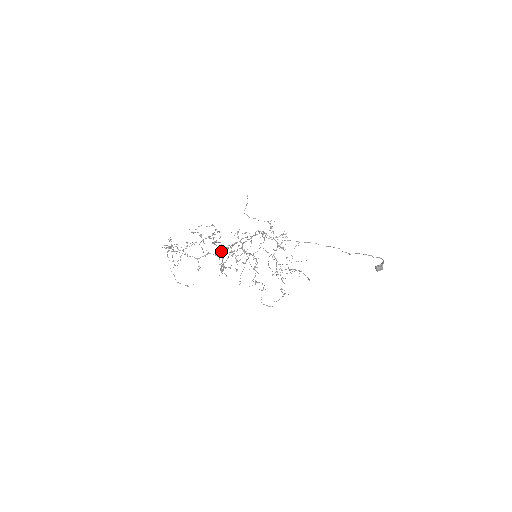
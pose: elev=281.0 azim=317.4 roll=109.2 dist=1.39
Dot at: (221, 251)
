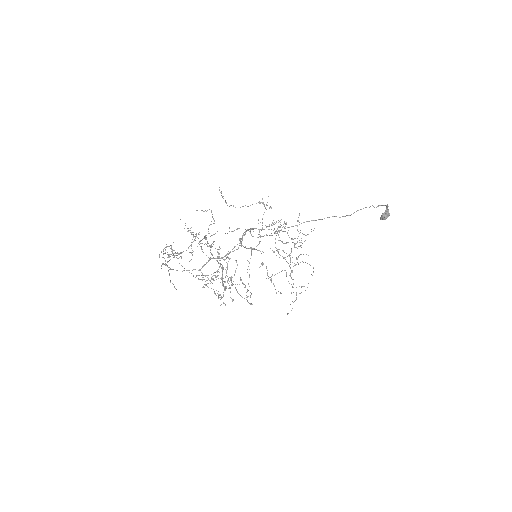
Dot at: (208, 283)
